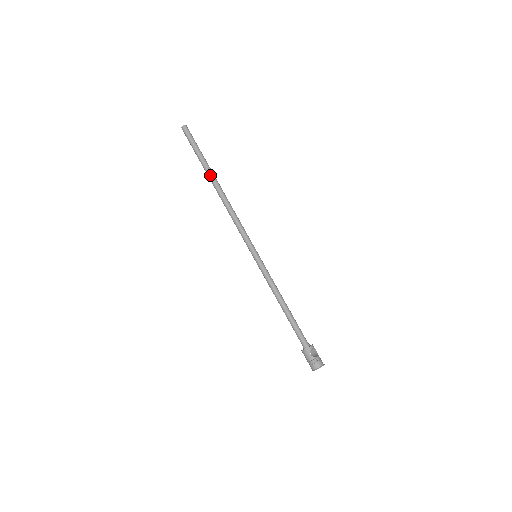
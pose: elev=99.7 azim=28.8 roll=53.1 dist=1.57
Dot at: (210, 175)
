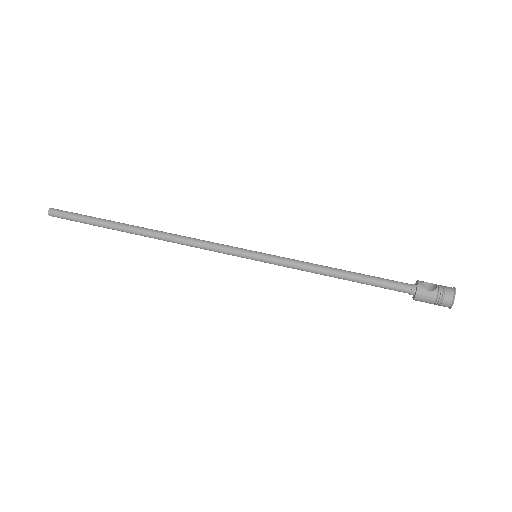
Dot at: (124, 228)
